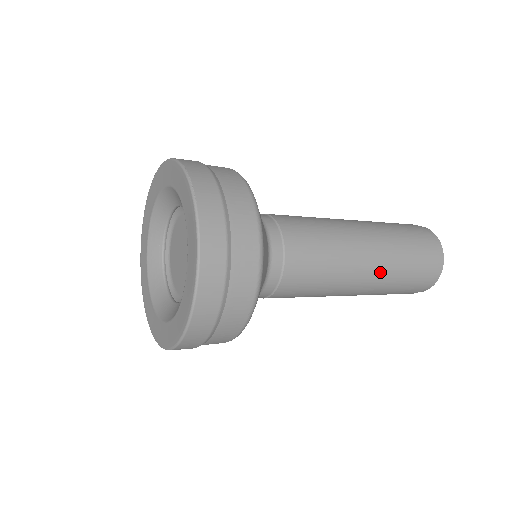
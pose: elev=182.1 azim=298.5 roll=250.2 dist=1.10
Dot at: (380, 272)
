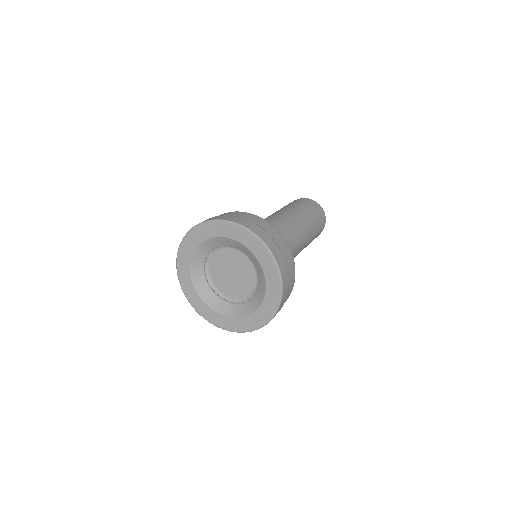
Dot at: occluded
